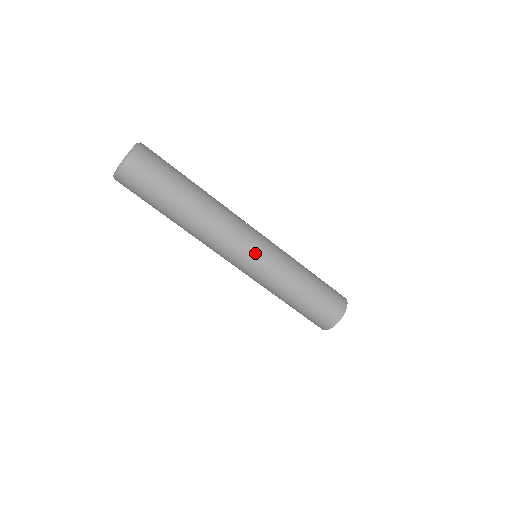
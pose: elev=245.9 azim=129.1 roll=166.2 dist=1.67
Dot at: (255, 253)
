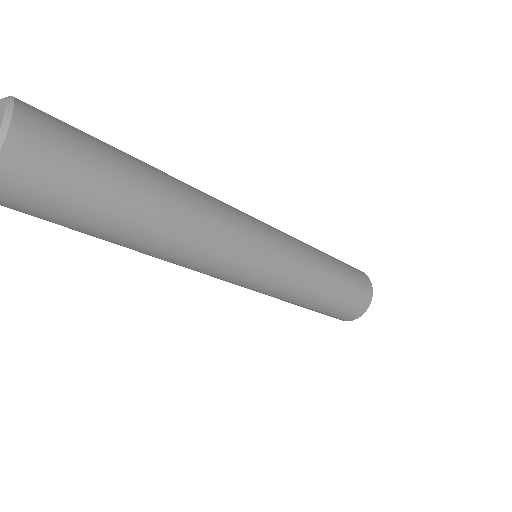
Dot at: (257, 279)
